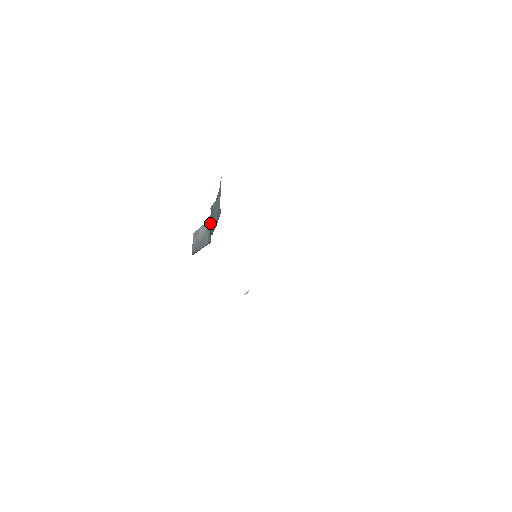
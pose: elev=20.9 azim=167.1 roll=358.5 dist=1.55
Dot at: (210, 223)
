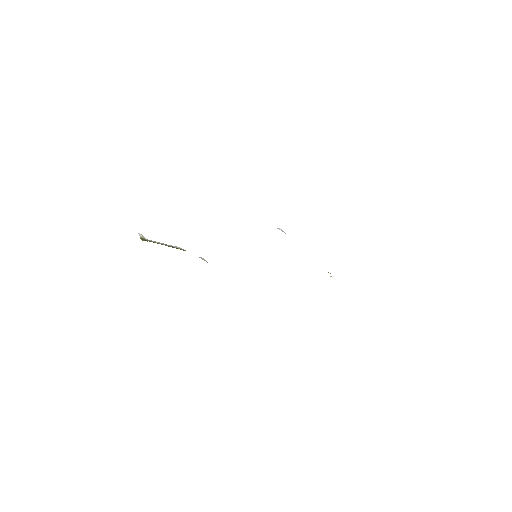
Dot at: occluded
